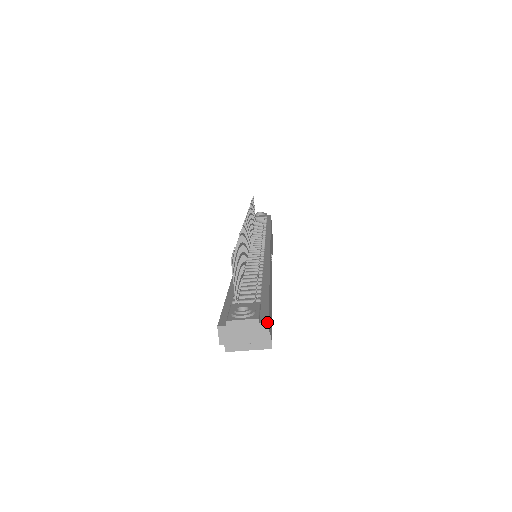
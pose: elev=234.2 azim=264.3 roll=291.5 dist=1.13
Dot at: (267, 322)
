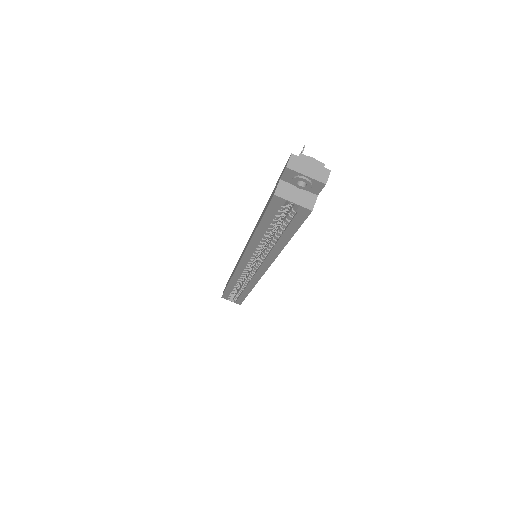
Dot at: (330, 170)
